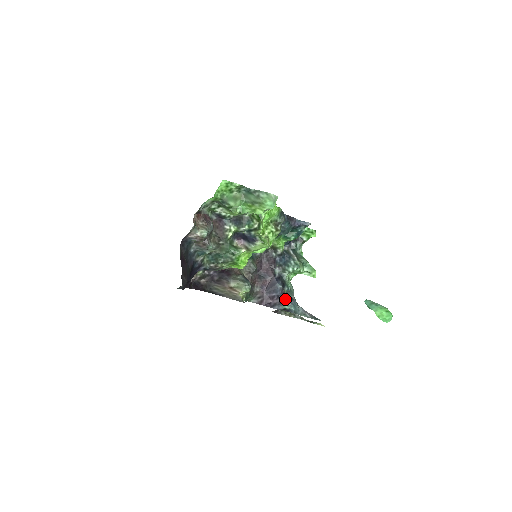
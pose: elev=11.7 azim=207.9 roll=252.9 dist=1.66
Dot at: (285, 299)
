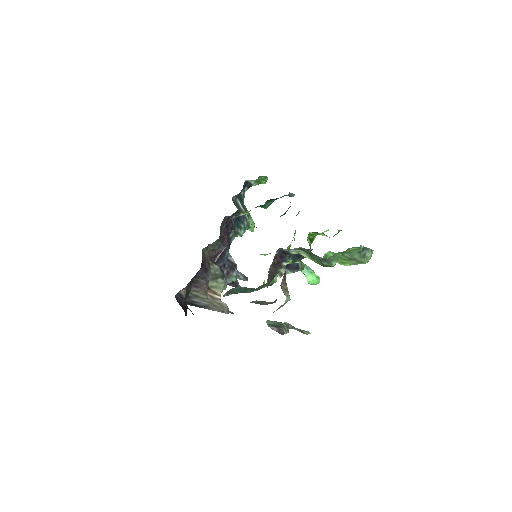
Dot at: (232, 269)
